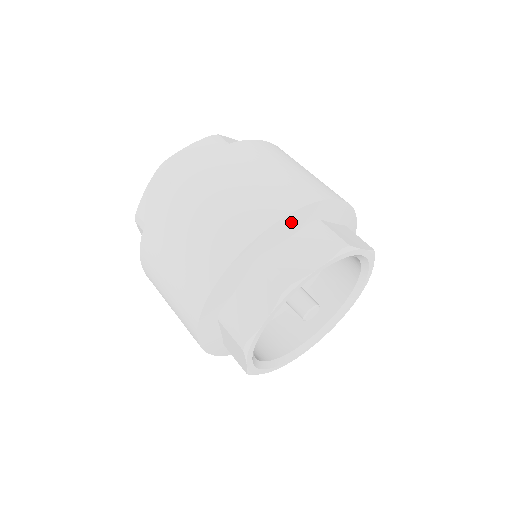
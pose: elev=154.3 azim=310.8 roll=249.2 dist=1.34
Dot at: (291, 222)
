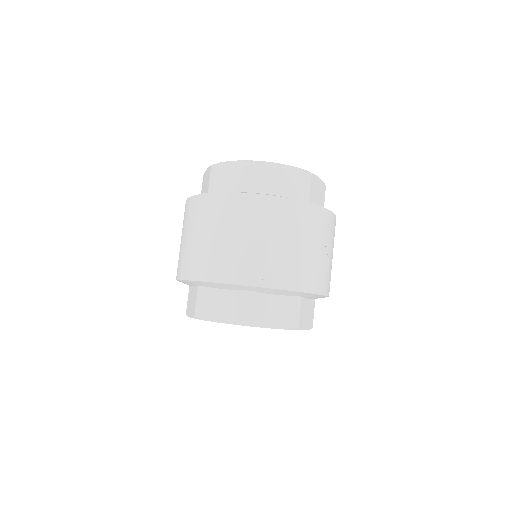
Dot at: (222, 285)
